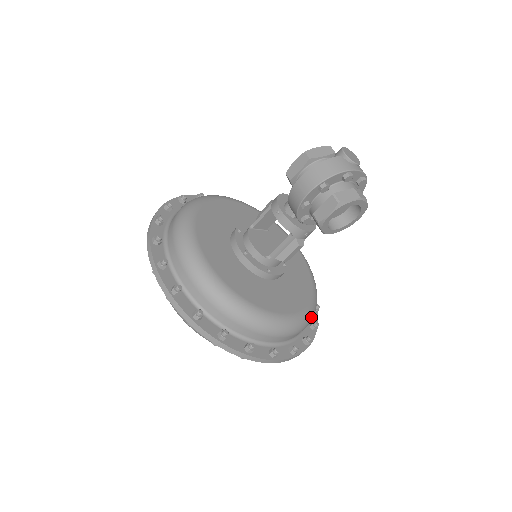
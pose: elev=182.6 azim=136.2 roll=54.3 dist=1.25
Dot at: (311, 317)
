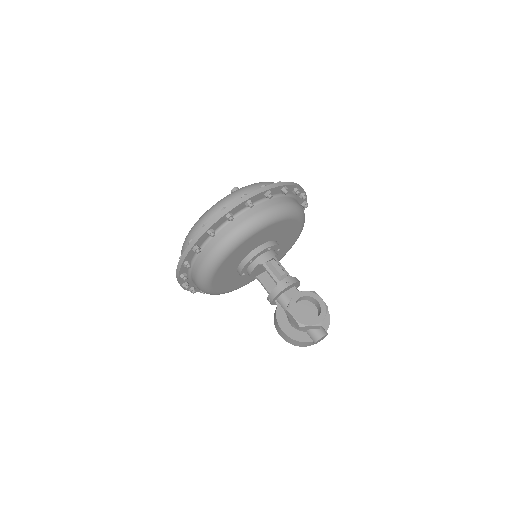
Dot at: occluded
